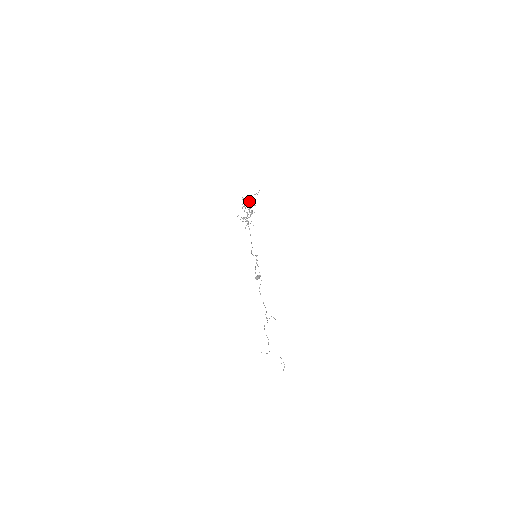
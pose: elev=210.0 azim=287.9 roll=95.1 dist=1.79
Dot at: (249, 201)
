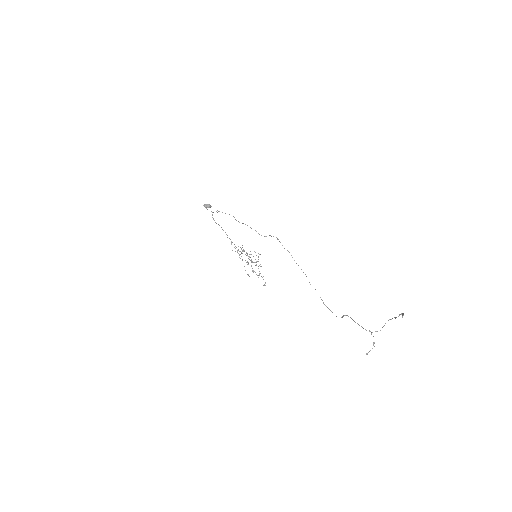
Dot at: occluded
